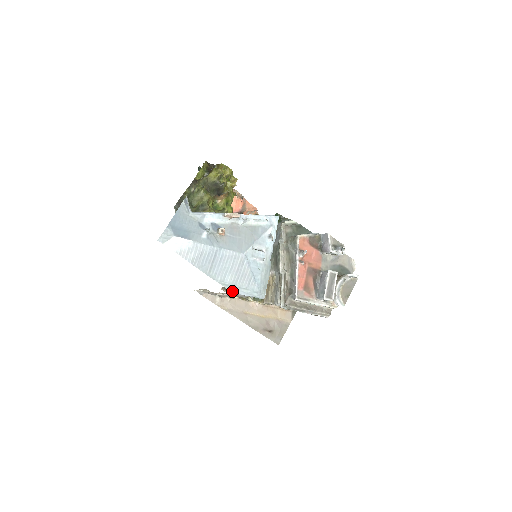
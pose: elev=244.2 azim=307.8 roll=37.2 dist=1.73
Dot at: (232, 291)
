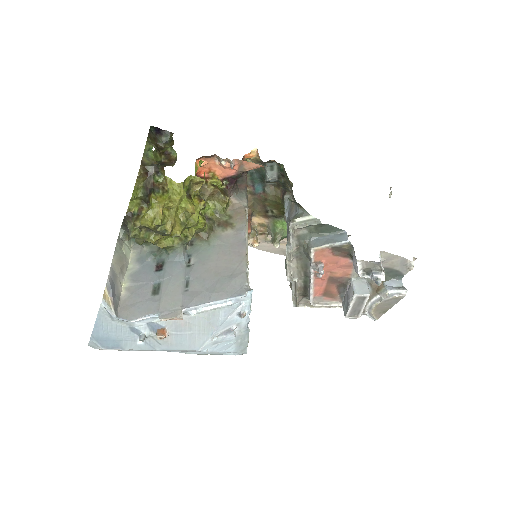
Dot at: (202, 354)
